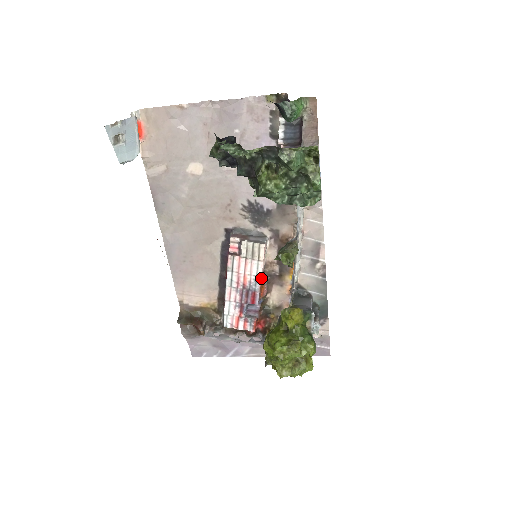
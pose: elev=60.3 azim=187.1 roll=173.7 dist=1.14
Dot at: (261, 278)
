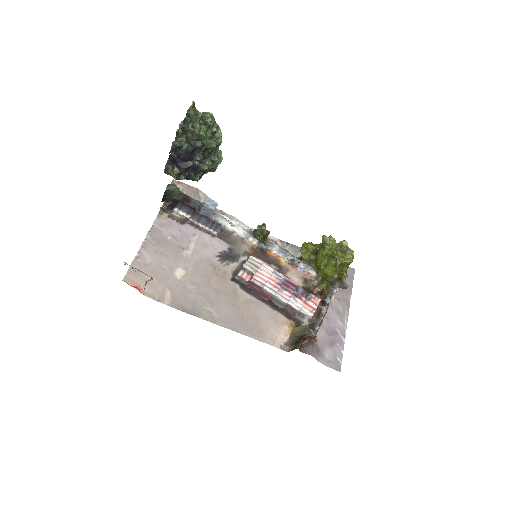
Dot at: (276, 270)
